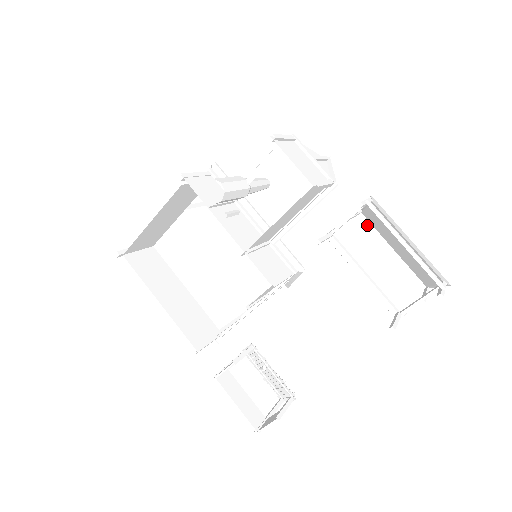
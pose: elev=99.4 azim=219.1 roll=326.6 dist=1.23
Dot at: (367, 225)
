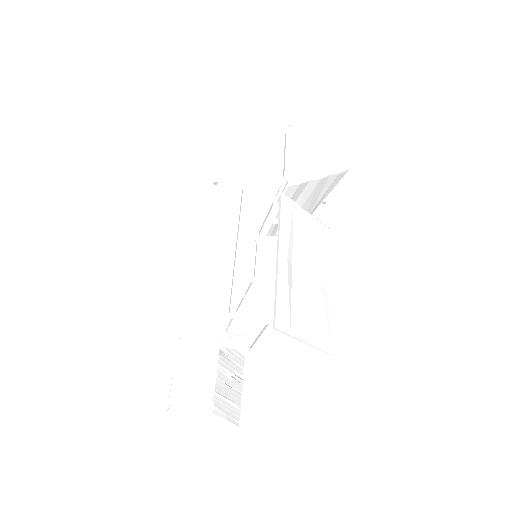
Dot at: occluded
